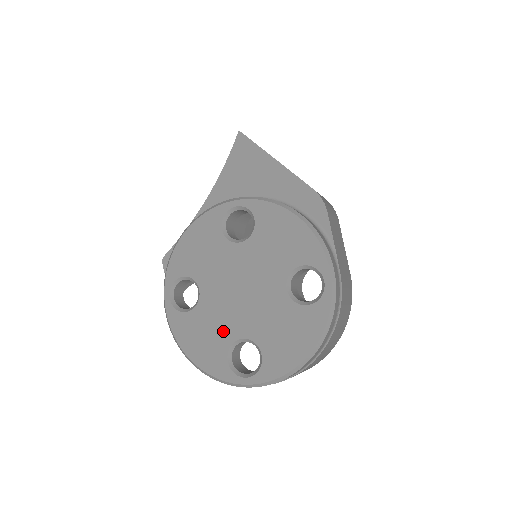
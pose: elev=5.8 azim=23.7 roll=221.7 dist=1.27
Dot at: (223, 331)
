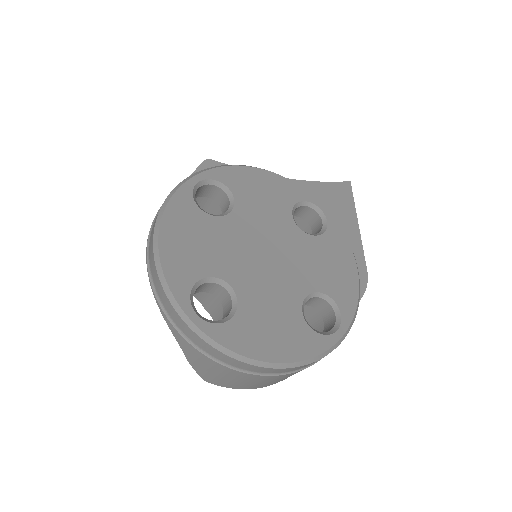
Dot at: (218, 259)
